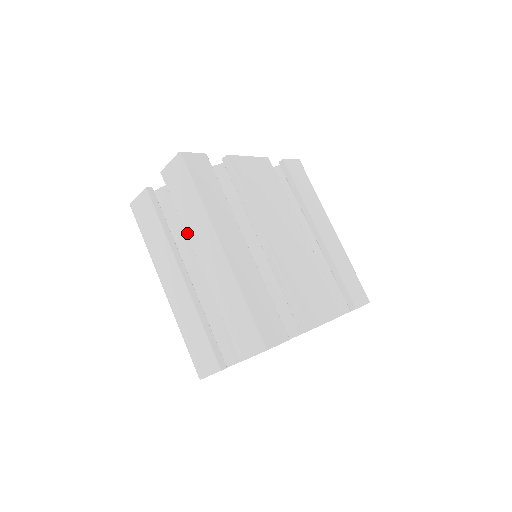
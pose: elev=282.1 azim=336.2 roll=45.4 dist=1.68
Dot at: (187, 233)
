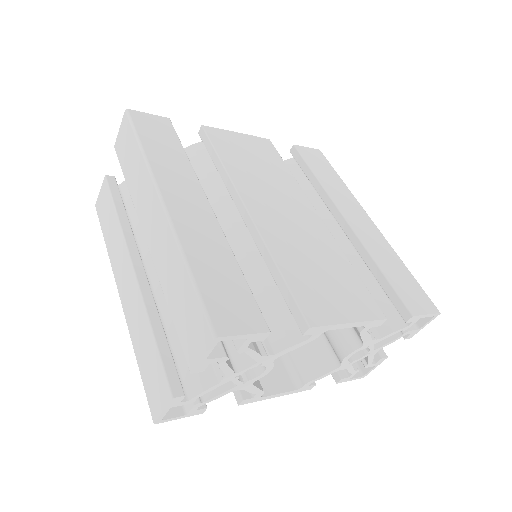
Dot at: (135, 206)
